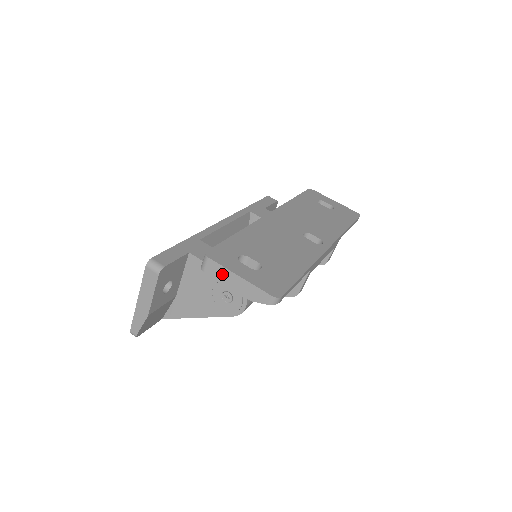
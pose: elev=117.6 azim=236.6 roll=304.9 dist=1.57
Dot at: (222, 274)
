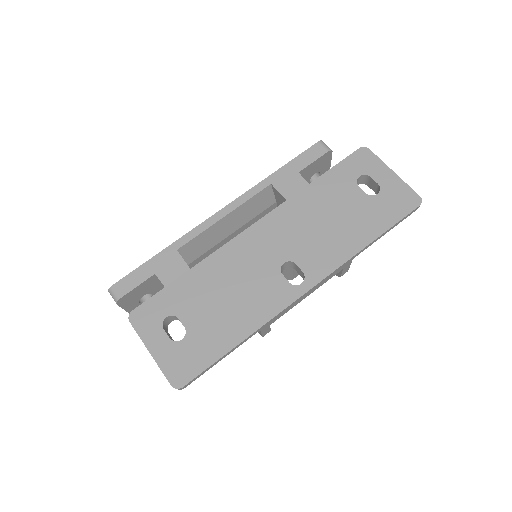
Dot at: occluded
